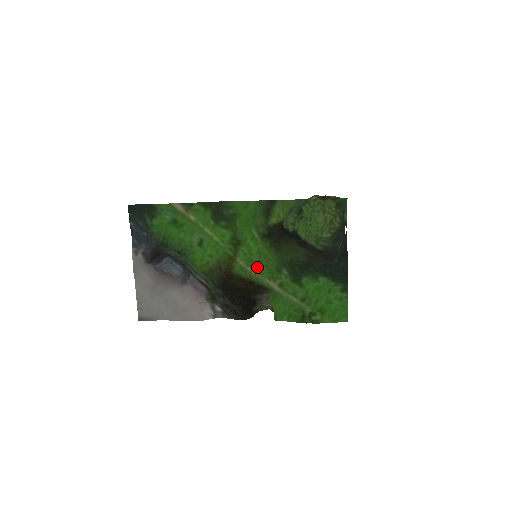
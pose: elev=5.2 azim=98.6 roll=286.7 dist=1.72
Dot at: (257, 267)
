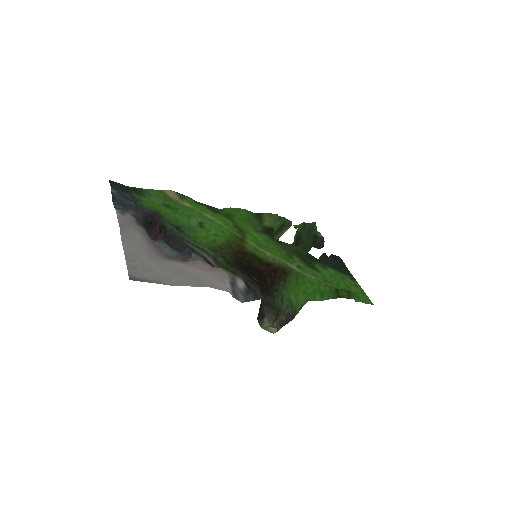
Dot at: (269, 250)
